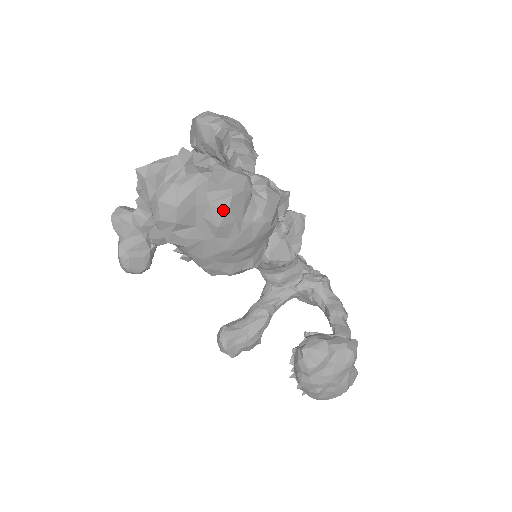
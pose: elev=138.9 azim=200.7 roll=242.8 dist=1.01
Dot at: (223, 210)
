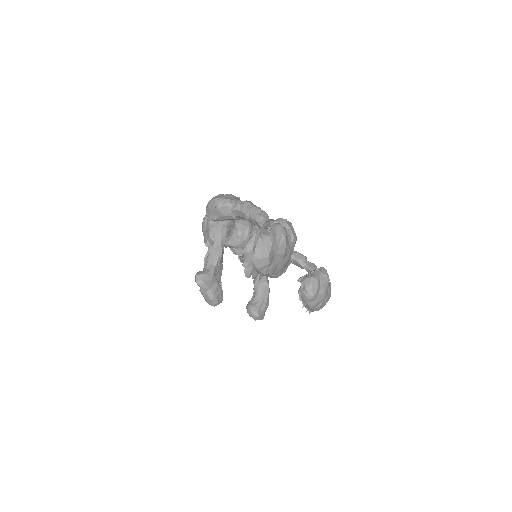
Dot at: (284, 246)
